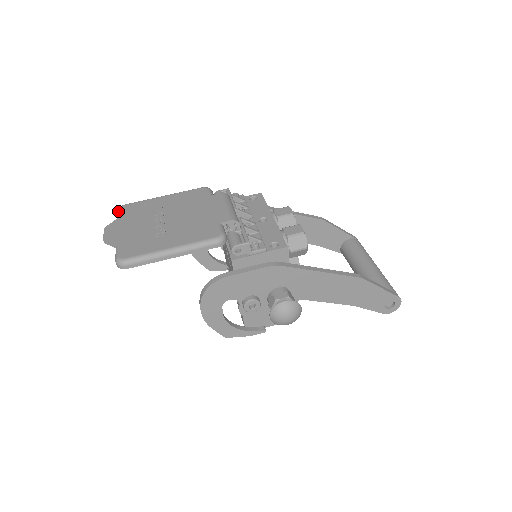
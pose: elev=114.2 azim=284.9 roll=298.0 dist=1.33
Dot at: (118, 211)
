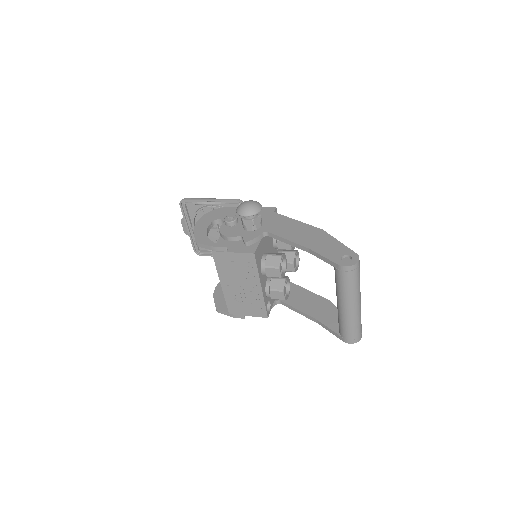
Dot at: occluded
